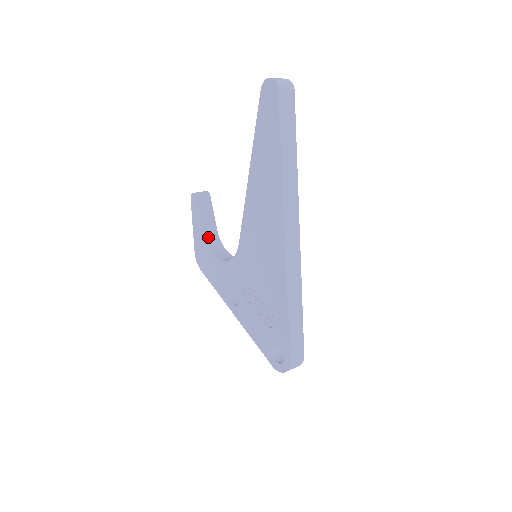
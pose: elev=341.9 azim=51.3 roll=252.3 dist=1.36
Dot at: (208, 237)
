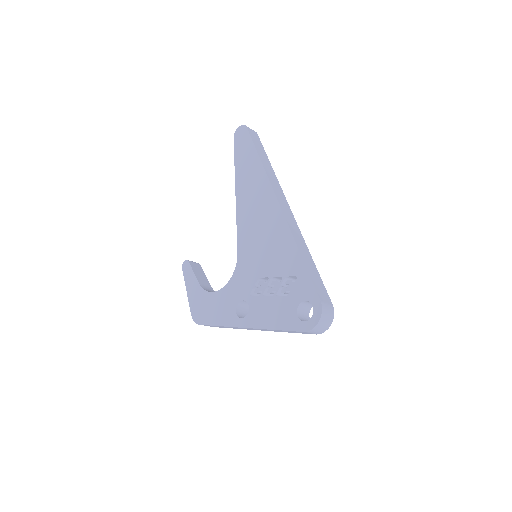
Dot at: (204, 287)
